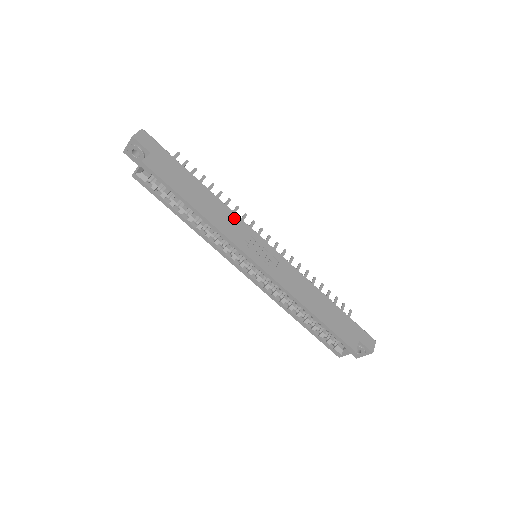
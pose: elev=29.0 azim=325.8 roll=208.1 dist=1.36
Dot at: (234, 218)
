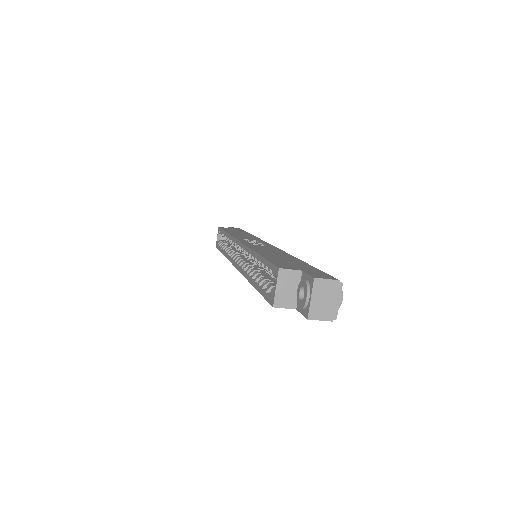
Dot at: occluded
